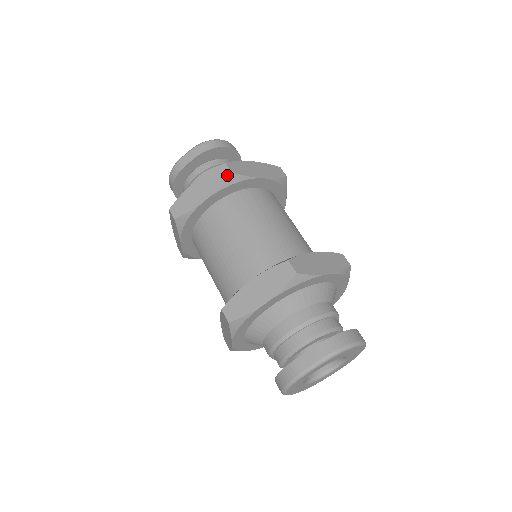
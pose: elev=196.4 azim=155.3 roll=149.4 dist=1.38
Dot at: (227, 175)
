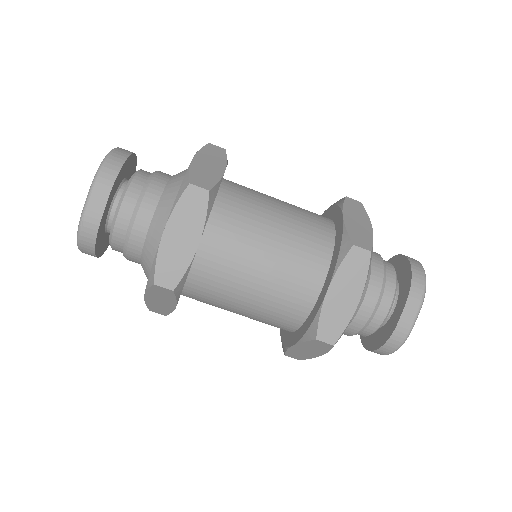
Dot at: (205, 197)
